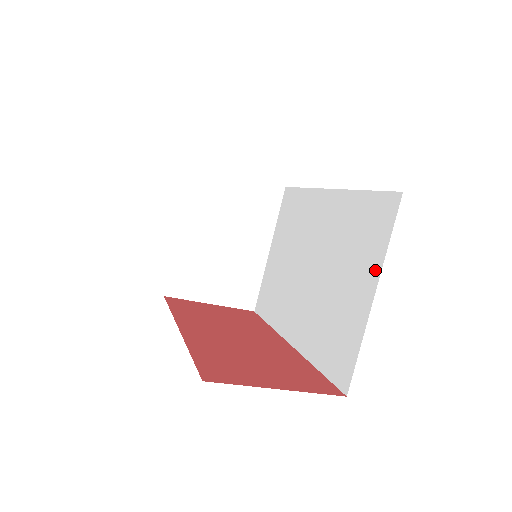
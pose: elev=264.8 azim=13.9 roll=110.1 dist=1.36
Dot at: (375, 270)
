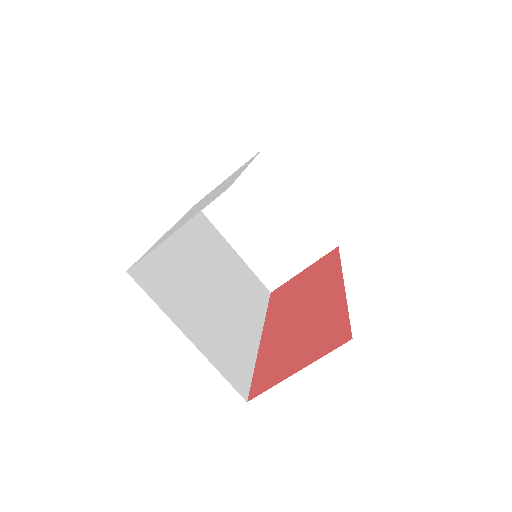
Dot at: occluded
